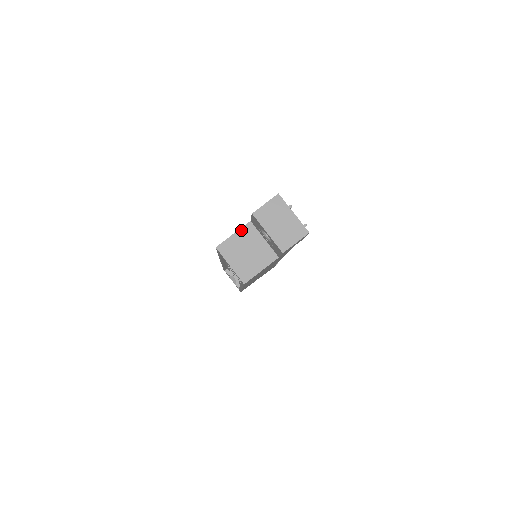
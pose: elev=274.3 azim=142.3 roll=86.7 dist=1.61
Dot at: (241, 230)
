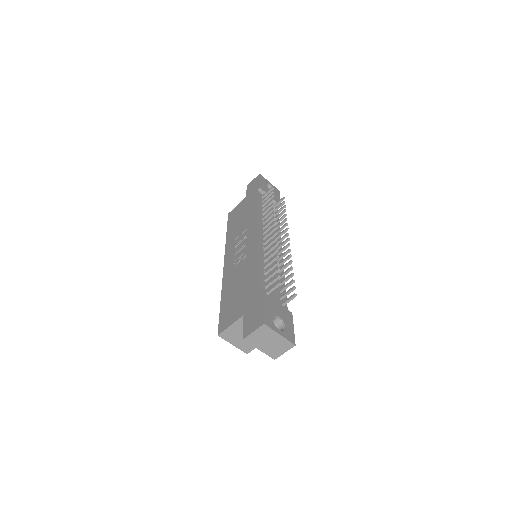
Dot at: (237, 322)
